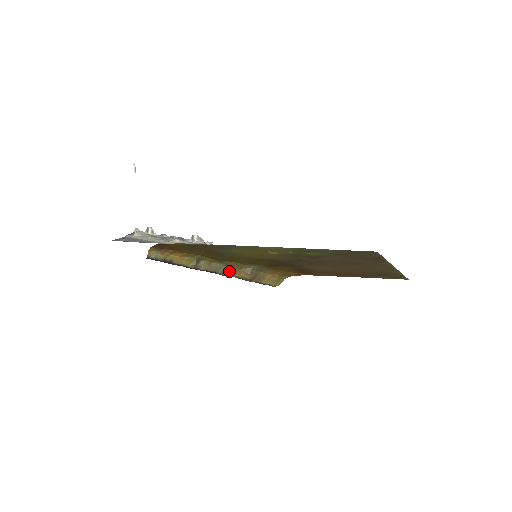
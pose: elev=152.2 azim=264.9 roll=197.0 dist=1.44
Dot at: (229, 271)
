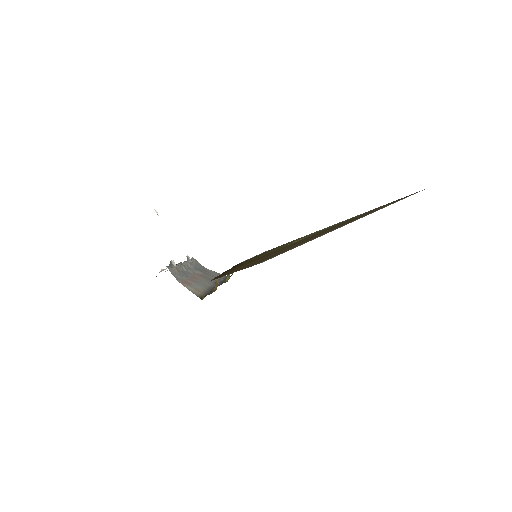
Dot at: occluded
